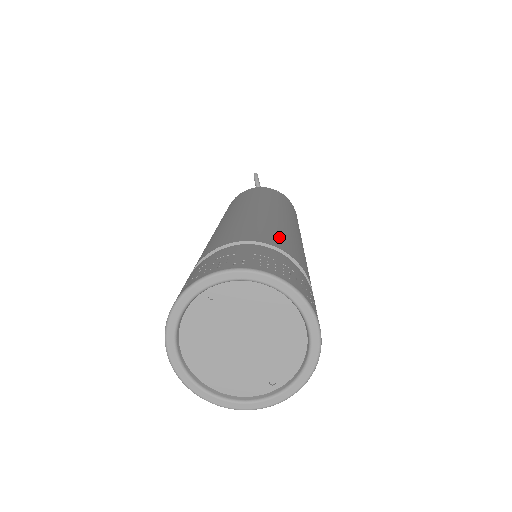
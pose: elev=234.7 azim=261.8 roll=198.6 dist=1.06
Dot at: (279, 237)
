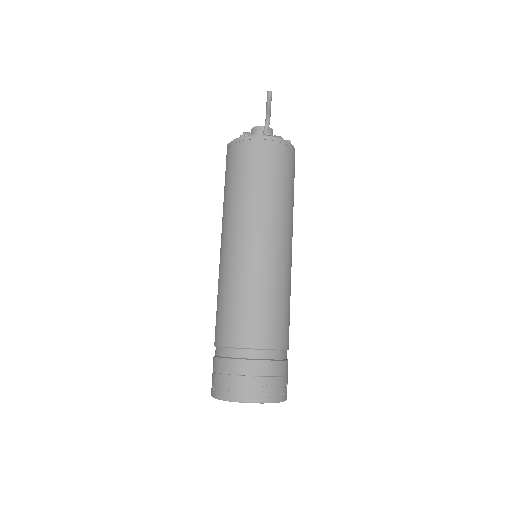
Dot at: (280, 323)
